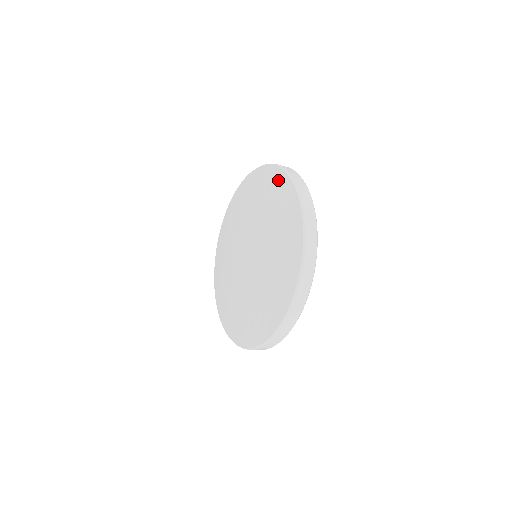
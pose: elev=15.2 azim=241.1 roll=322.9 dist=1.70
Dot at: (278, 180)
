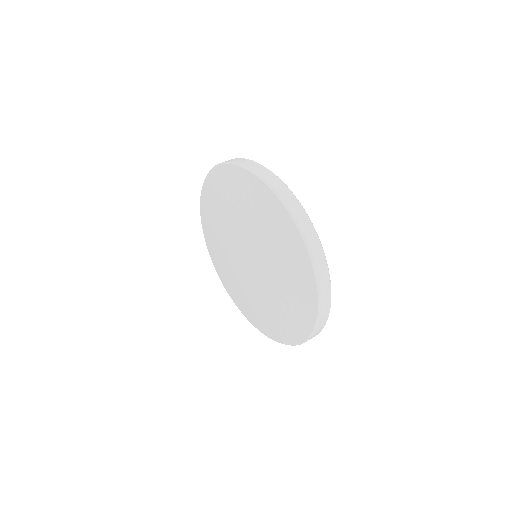
Dot at: (285, 224)
